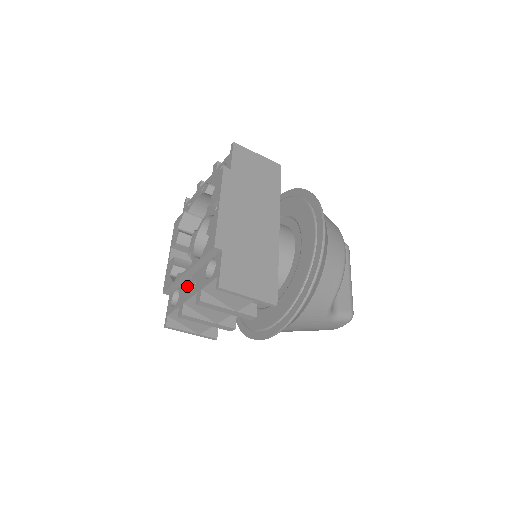
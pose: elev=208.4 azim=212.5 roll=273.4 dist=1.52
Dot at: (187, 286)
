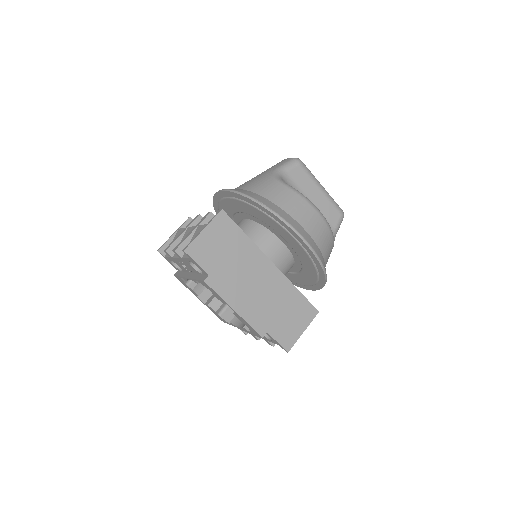
Dot at: occluded
